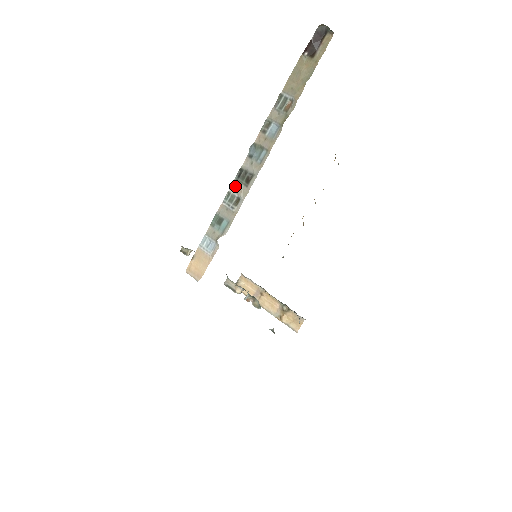
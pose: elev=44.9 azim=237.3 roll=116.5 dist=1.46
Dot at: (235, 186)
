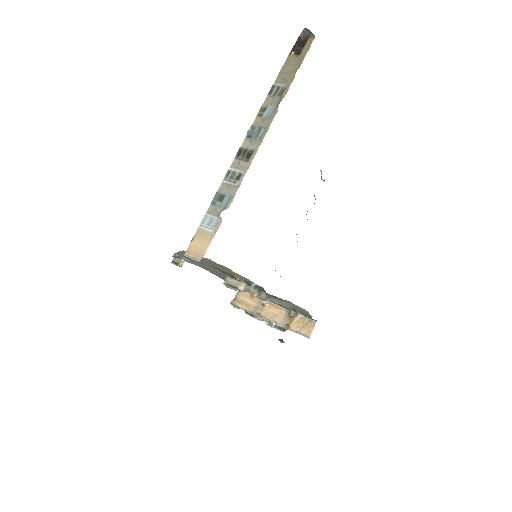
Dot at: (235, 163)
